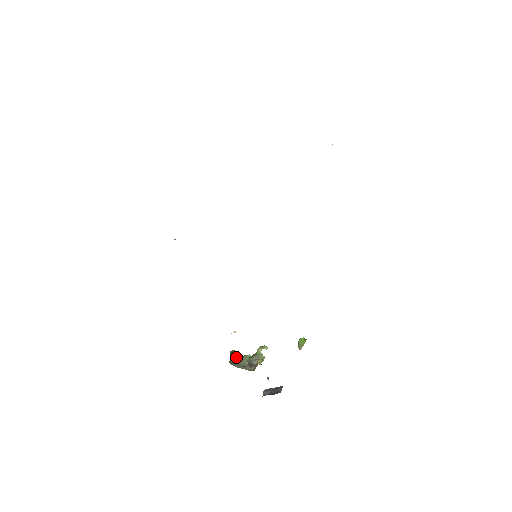
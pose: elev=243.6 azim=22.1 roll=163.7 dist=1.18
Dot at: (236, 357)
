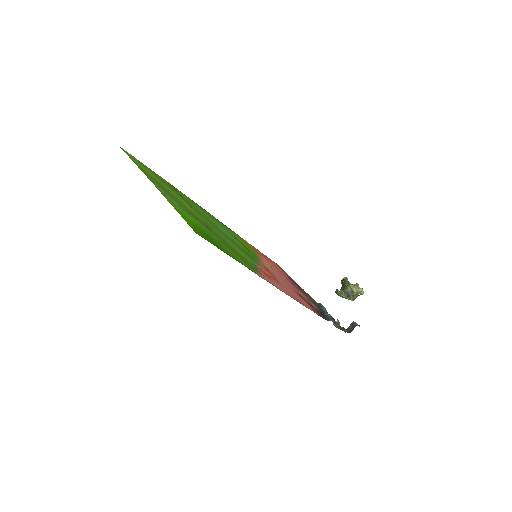
Dot at: (342, 286)
